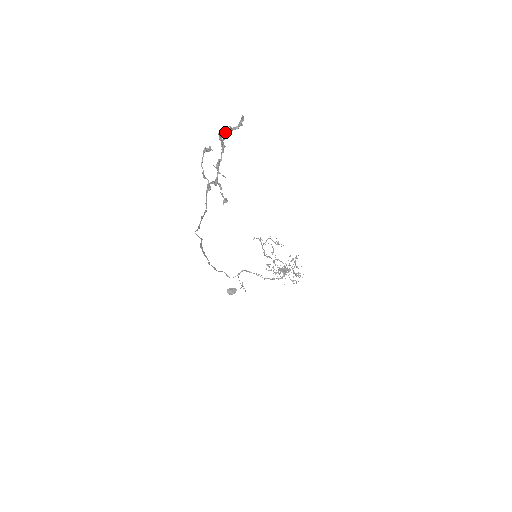
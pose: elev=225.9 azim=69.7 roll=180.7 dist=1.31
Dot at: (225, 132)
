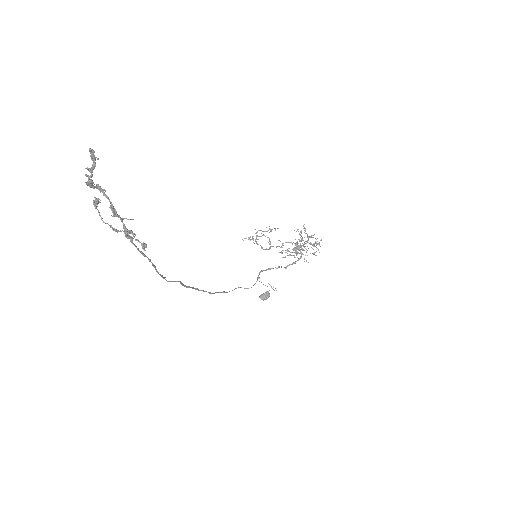
Dot at: (88, 177)
